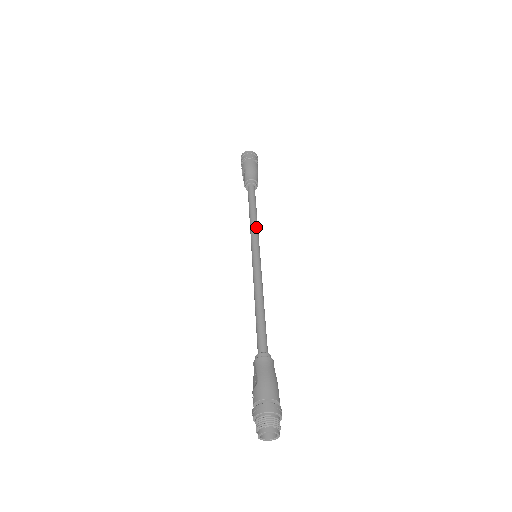
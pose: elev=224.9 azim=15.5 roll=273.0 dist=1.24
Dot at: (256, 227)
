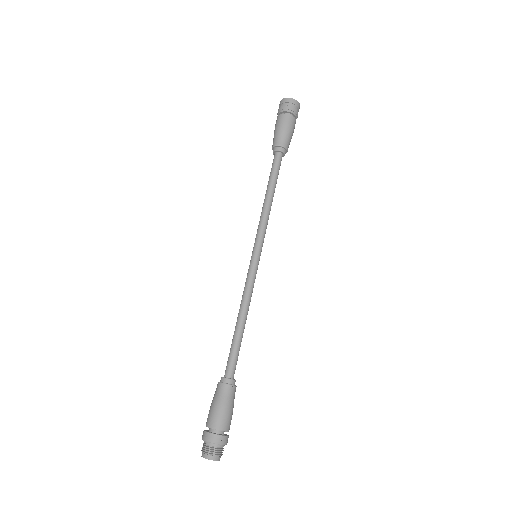
Dot at: (262, 217)
